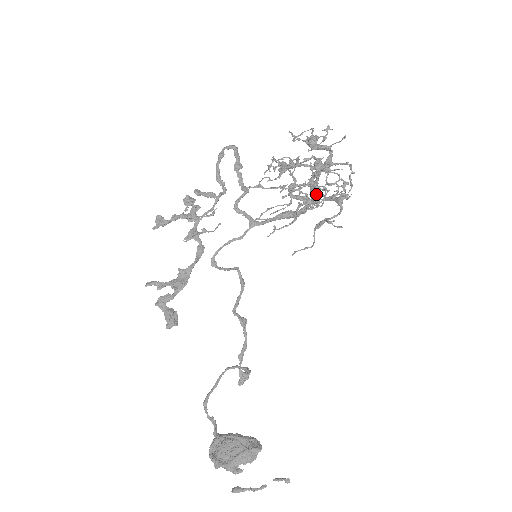
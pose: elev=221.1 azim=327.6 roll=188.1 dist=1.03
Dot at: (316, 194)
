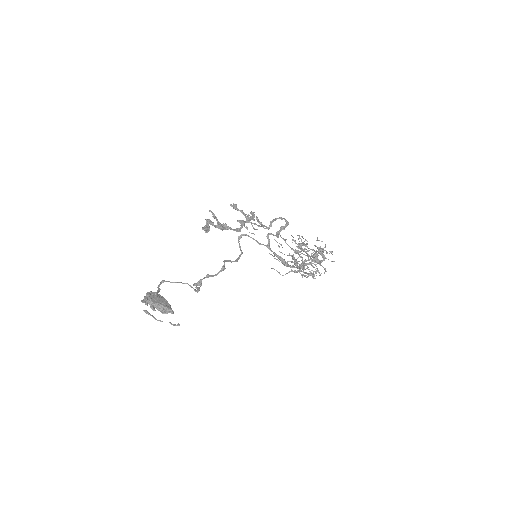
Dot at: (304, 262)
